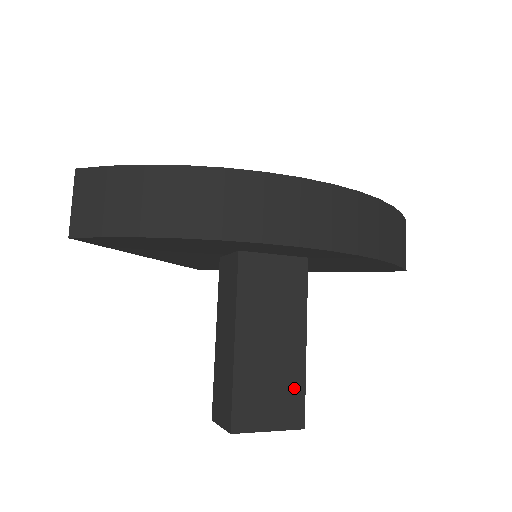
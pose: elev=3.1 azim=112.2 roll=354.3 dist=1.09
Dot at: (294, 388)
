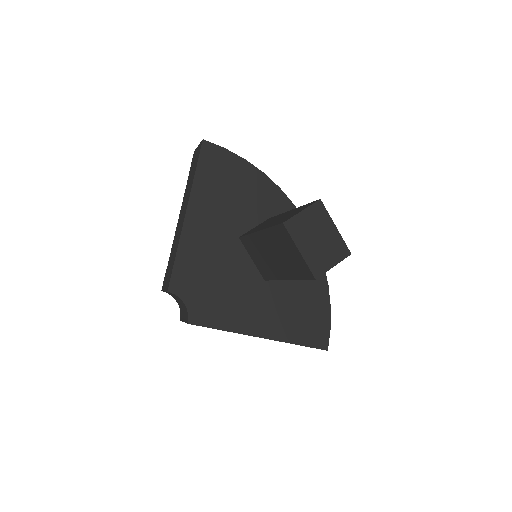
Dot at: occluded
